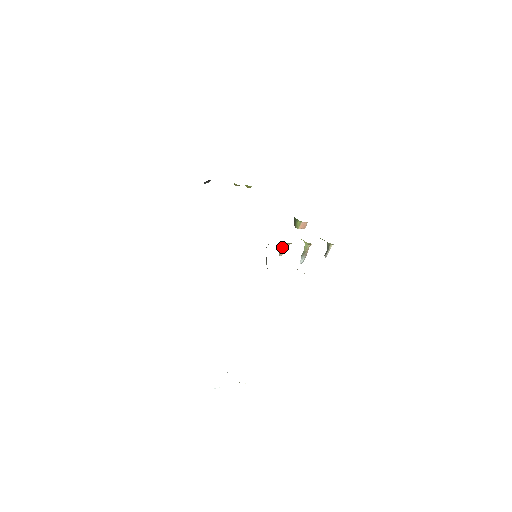
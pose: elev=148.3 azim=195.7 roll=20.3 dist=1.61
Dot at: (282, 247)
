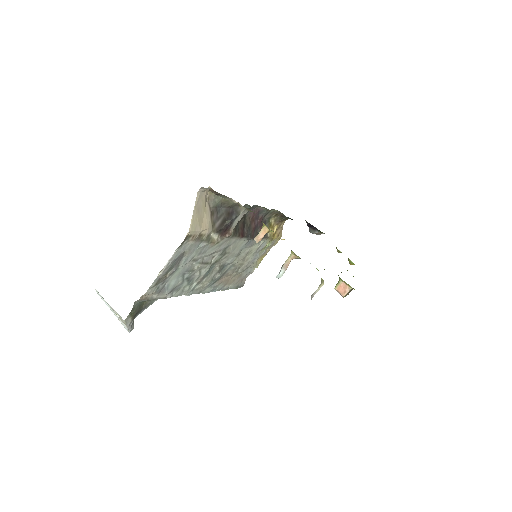
Dot at: (261, 230)
